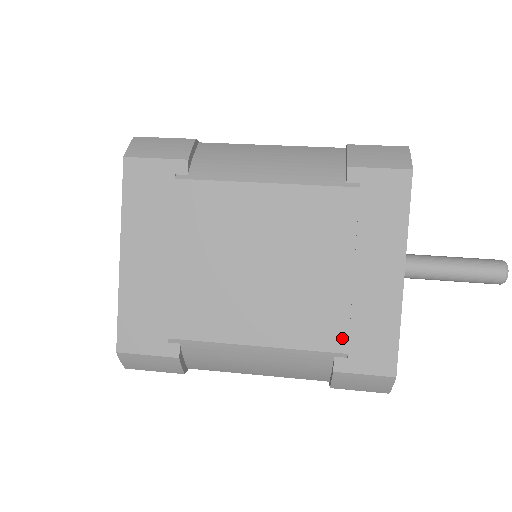
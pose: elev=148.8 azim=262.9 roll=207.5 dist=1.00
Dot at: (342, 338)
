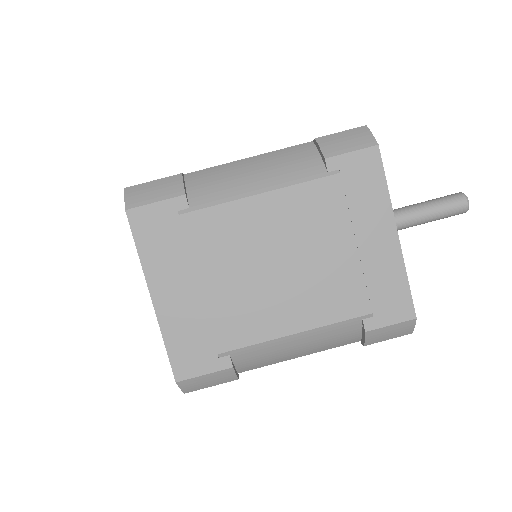
Dot at: (364, 302)
